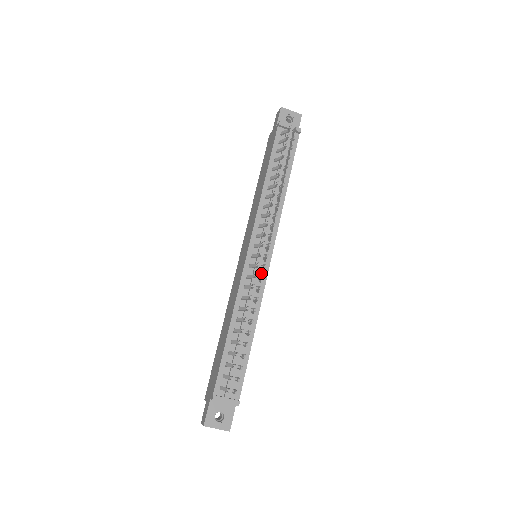
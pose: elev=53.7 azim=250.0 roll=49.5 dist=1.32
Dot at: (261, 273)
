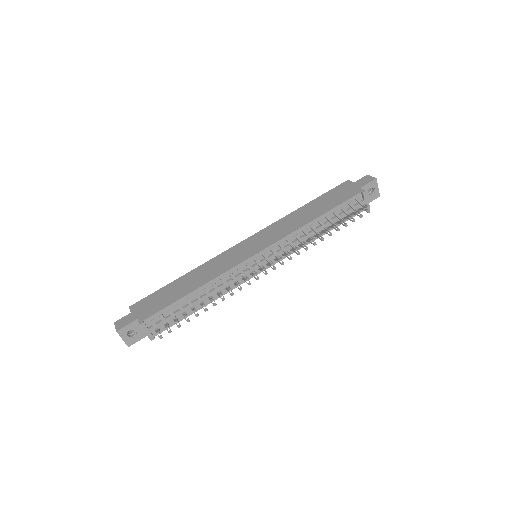
Dot at: (249, 274)
